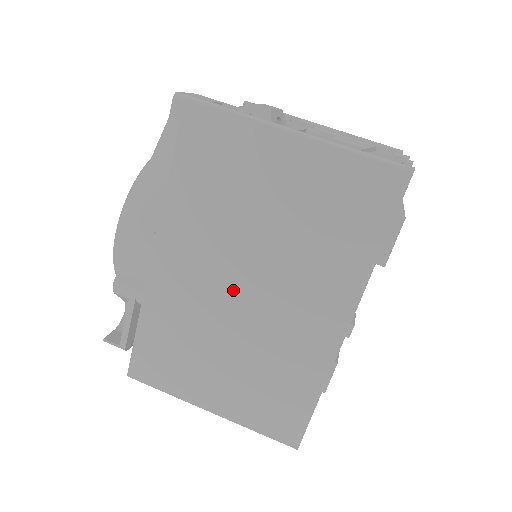
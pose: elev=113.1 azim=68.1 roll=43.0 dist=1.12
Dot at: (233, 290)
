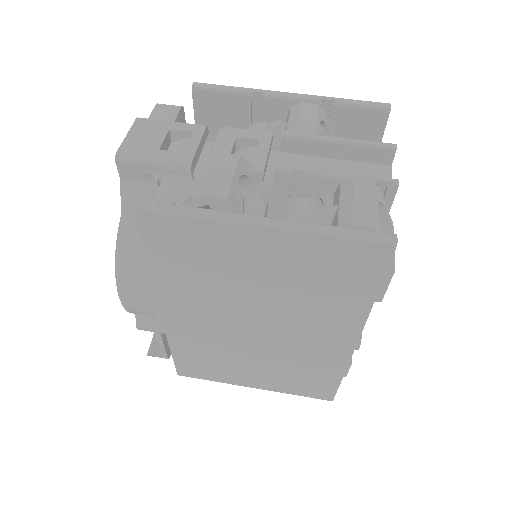
Dot at: (244, 330)
